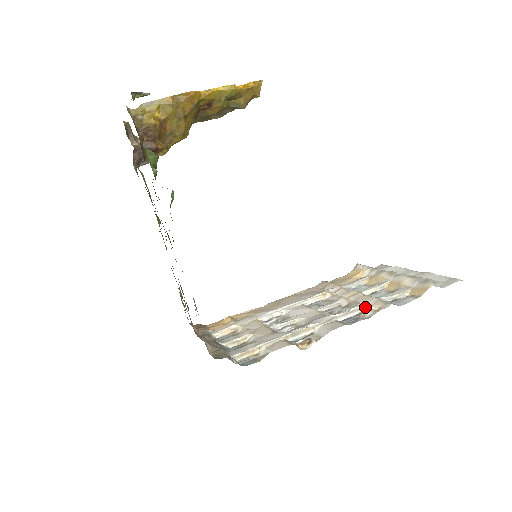
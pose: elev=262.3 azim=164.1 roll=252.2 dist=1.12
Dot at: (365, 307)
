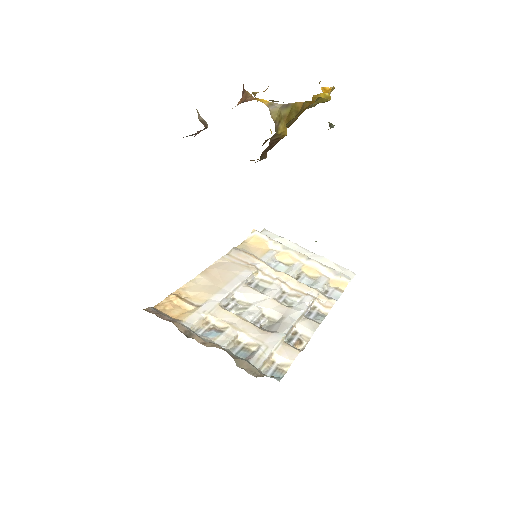
Dot at: (316, 301)
